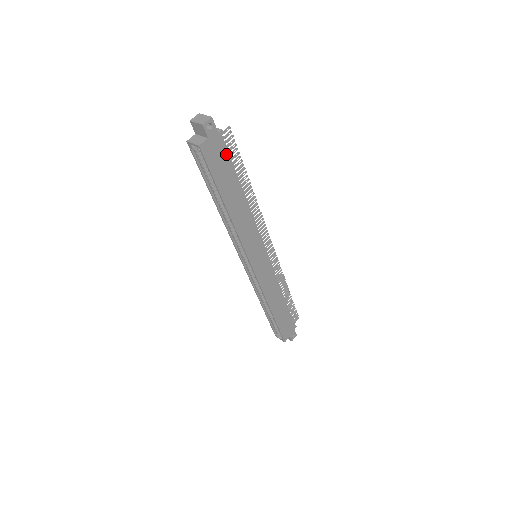
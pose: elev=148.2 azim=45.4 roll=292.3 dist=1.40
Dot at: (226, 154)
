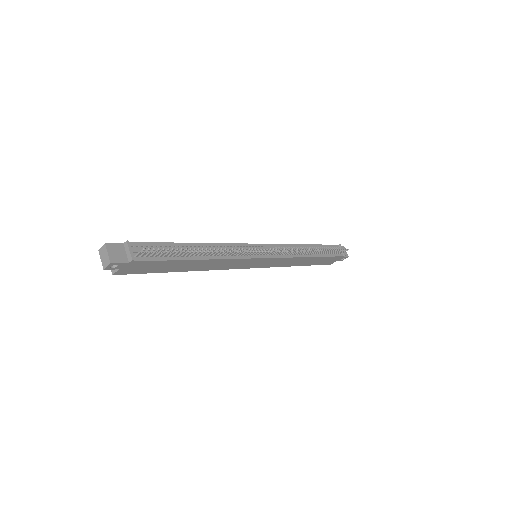
Dot at: (153, 262)
